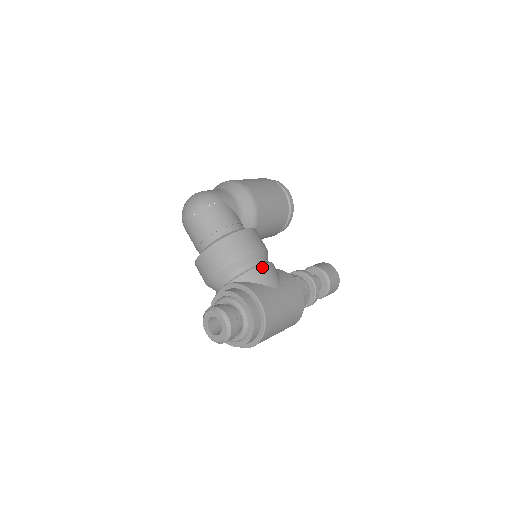
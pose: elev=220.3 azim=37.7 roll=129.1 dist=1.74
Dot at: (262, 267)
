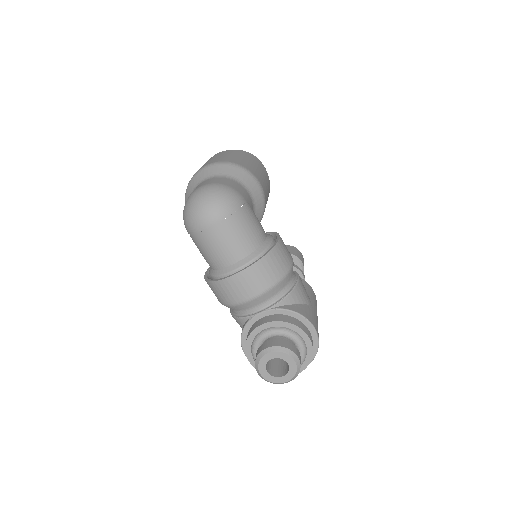
Dot at: (300, 283)
